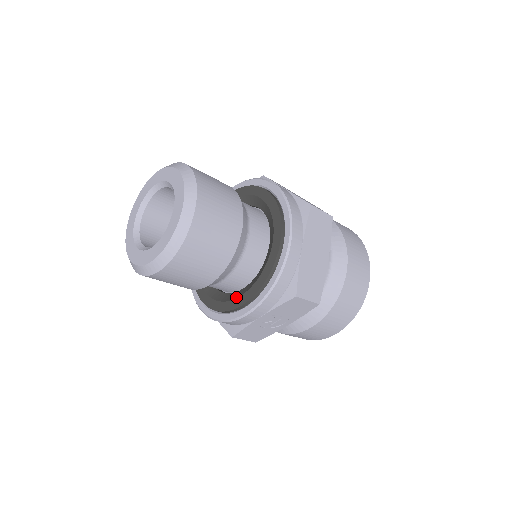
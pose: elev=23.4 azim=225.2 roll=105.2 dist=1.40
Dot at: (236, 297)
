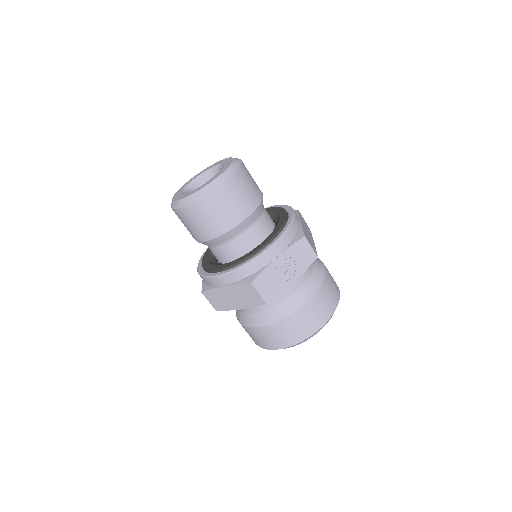
Dot at: (256, 247)
